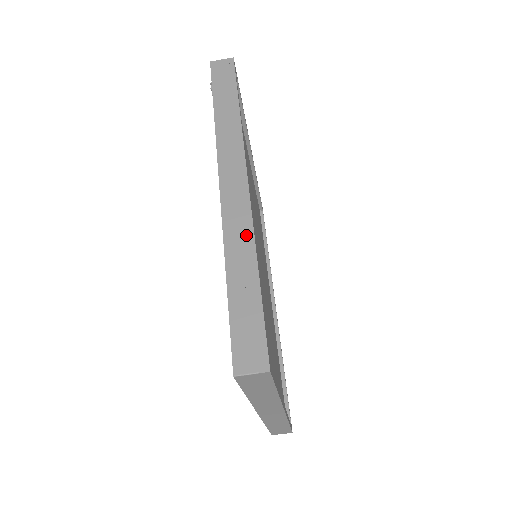
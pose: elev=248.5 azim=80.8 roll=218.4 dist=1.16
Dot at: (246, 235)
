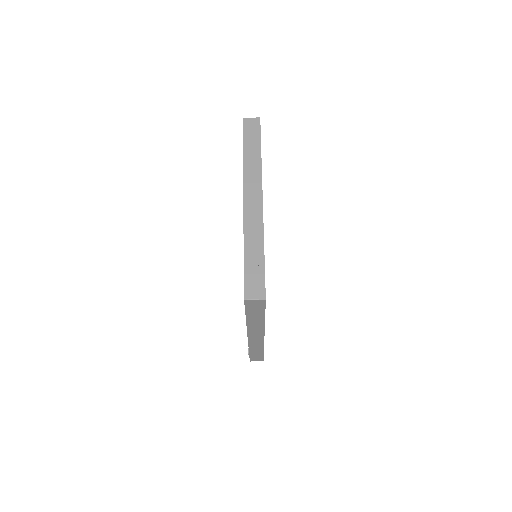
Dot at: occluded
